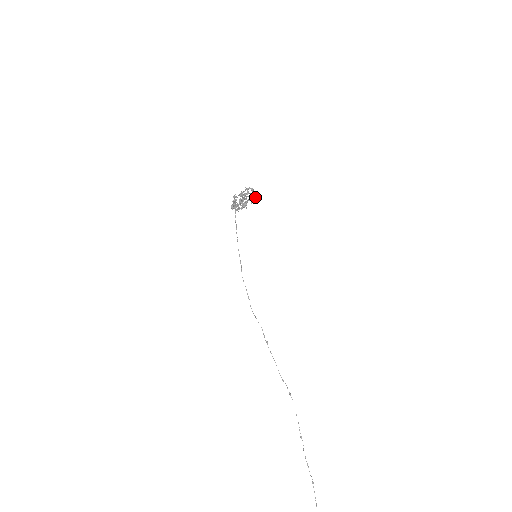
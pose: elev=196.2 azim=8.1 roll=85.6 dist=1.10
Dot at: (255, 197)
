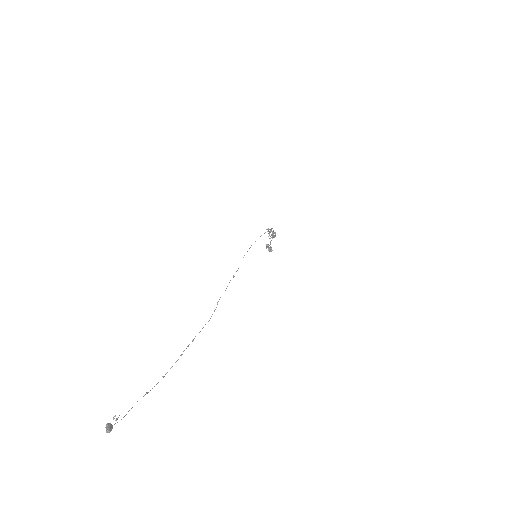
Dot at: (271, 248)
